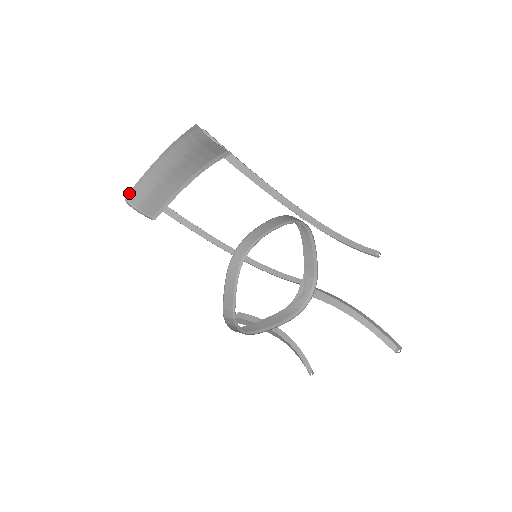
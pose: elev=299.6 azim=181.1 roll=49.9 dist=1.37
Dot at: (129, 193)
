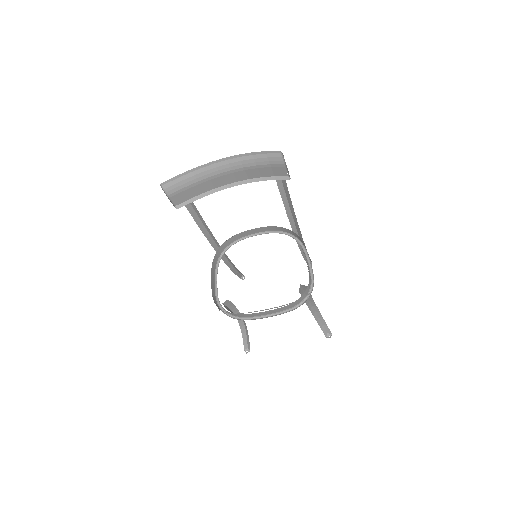
Dot at: (167, 181)
